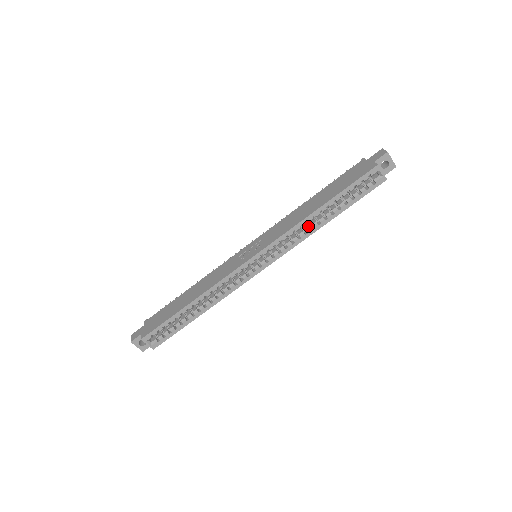
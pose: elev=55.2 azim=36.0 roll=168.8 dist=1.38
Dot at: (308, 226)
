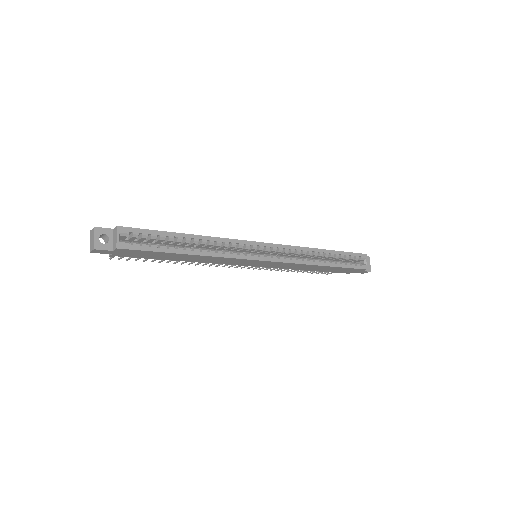
Dot at: (310, 258)
